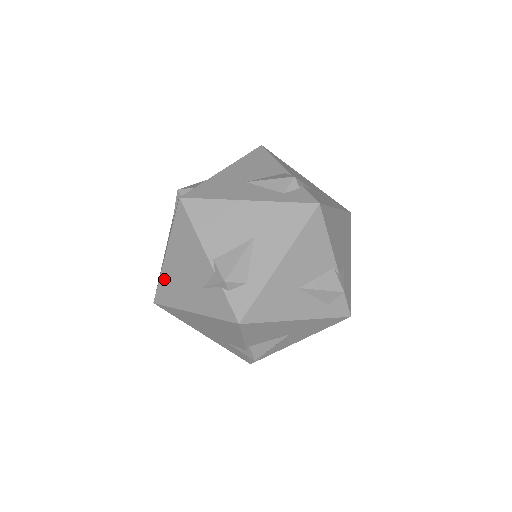
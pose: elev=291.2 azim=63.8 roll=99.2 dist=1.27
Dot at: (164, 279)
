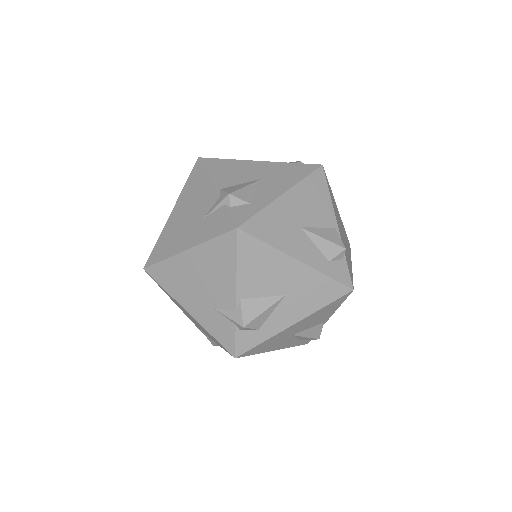
Dot at: (163, 236)
